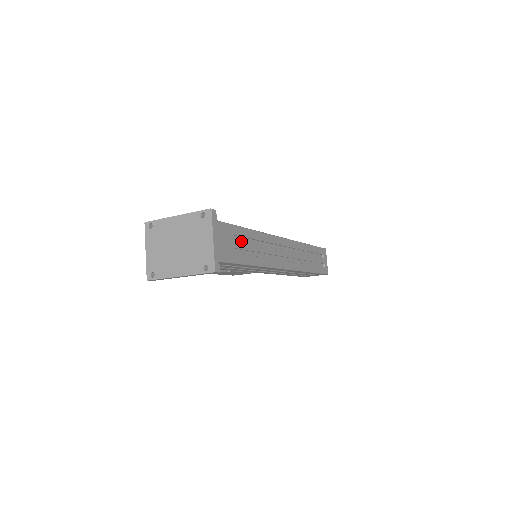
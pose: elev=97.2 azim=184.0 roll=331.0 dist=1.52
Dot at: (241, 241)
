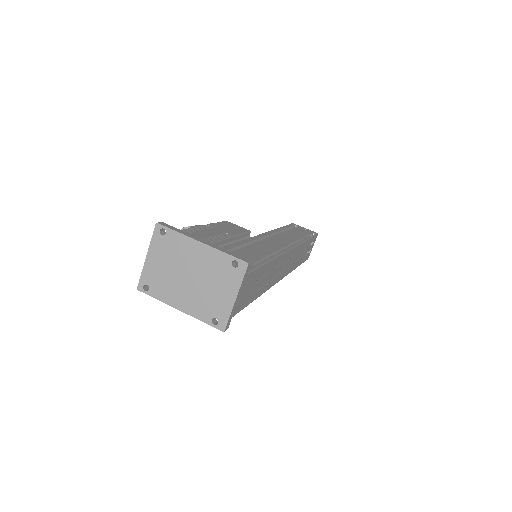
Dot at: (258, 280)
